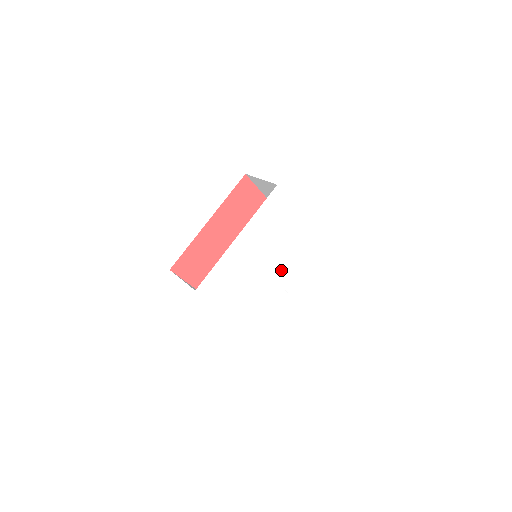
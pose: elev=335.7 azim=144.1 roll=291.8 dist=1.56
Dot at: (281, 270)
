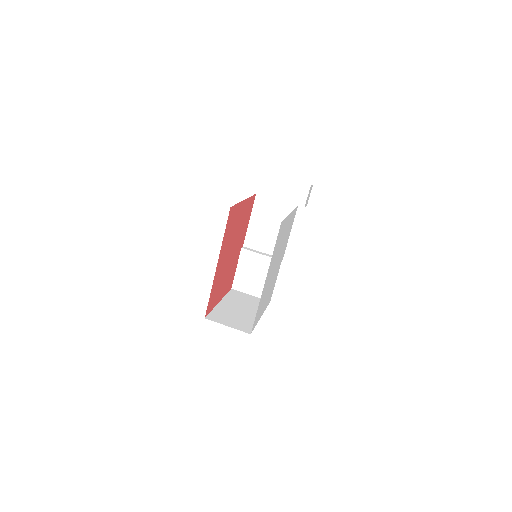
Dot at: (280, 256)
